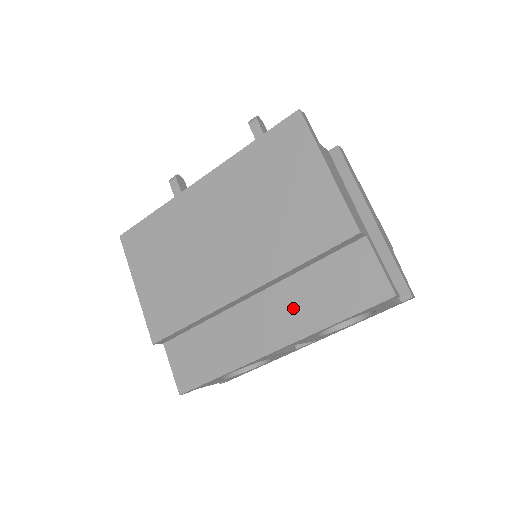
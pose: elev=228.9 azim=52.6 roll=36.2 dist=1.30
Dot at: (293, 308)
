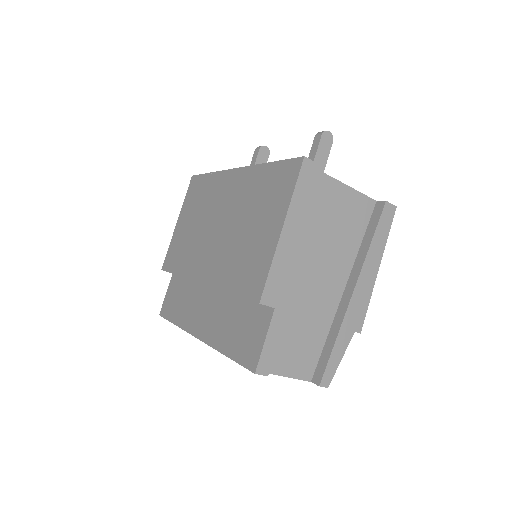
Dot at: (218, 318)
